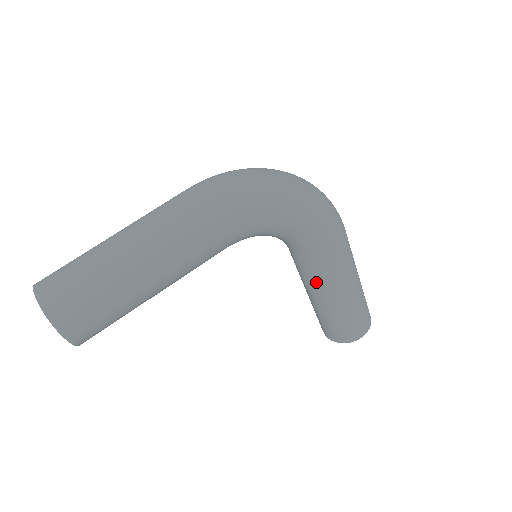
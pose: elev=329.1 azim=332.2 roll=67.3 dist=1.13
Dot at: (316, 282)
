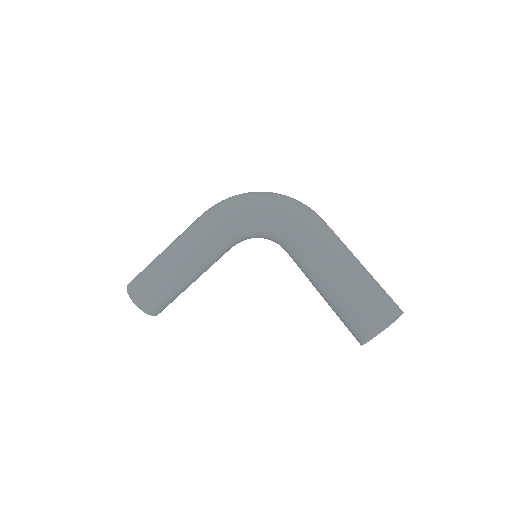
Dot at: (303, 268)
